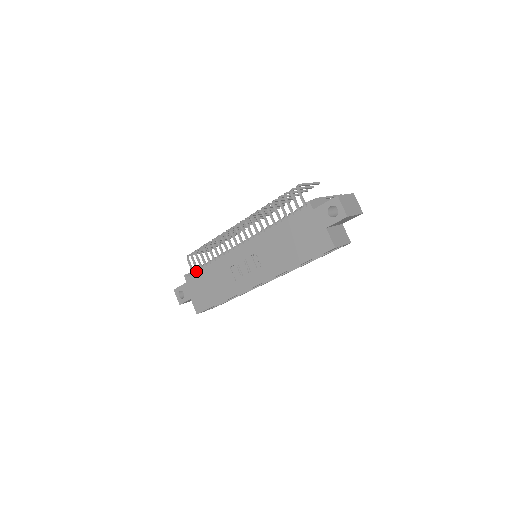
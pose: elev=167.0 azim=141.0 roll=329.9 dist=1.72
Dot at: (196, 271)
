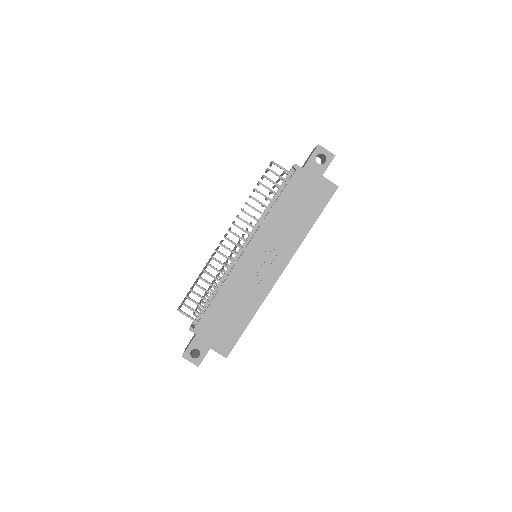
Dot at: occluded
